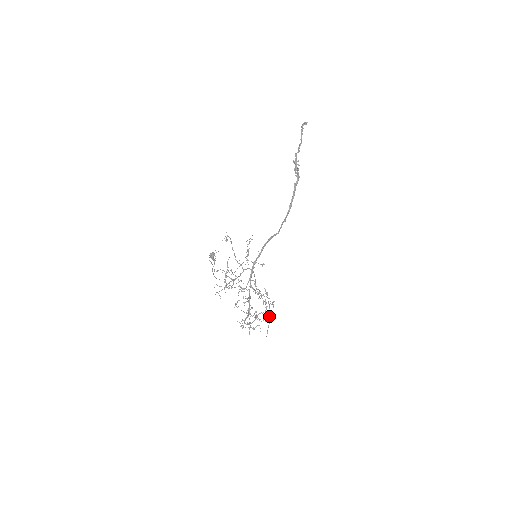
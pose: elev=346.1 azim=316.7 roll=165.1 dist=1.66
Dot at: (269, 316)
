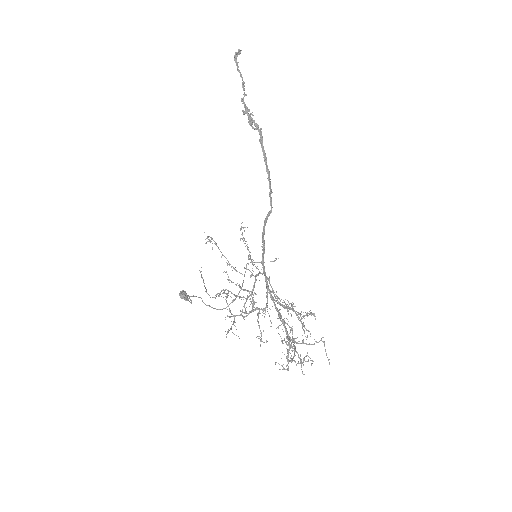
Dot at: (306, 339)
